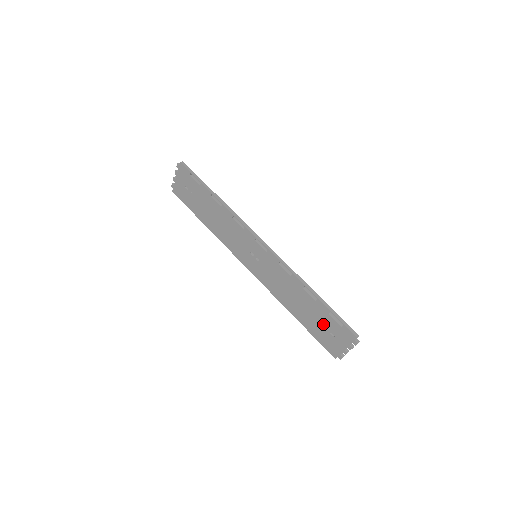
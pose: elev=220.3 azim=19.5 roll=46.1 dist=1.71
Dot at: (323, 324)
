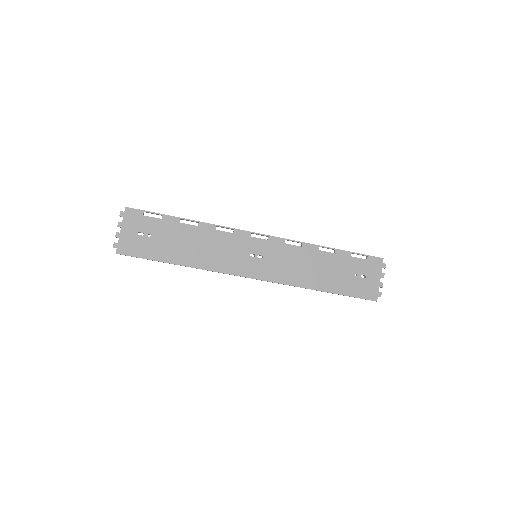
Dot at: (351, 272)
